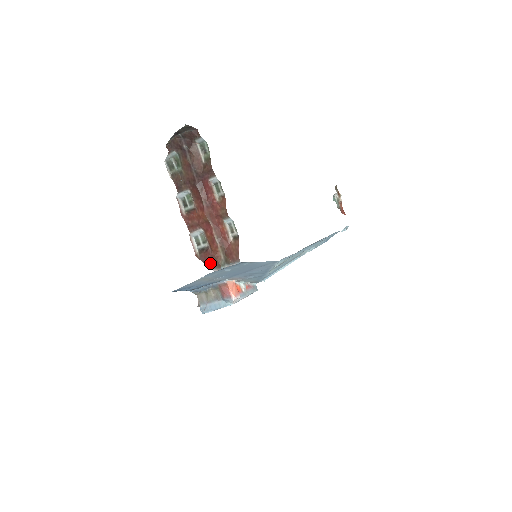
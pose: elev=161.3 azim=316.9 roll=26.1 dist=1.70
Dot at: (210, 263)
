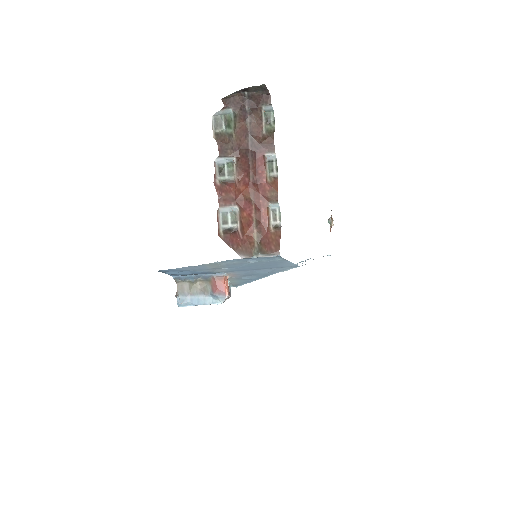
Dot at: (238, 248)
